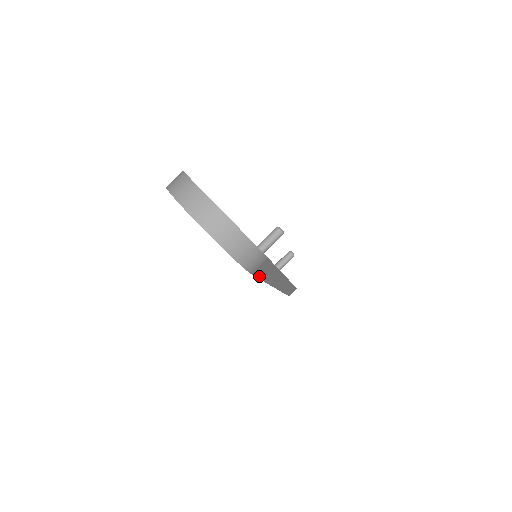
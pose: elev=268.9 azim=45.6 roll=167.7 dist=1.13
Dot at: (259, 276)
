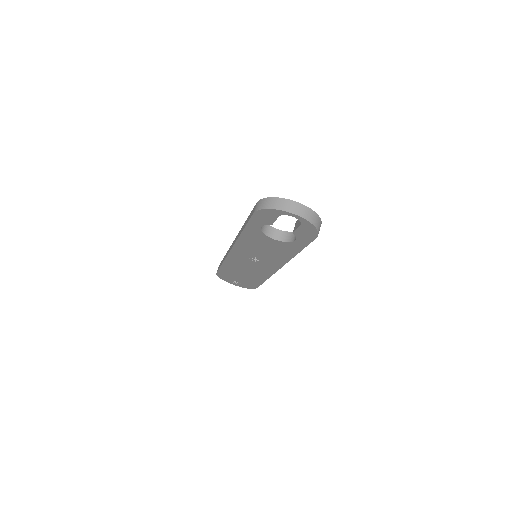
Dot at: (308, 244)
